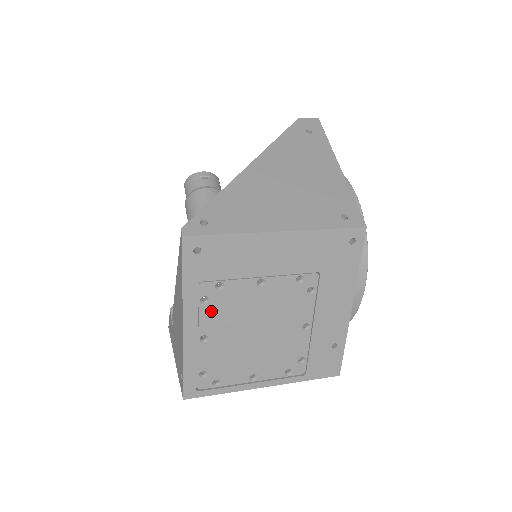
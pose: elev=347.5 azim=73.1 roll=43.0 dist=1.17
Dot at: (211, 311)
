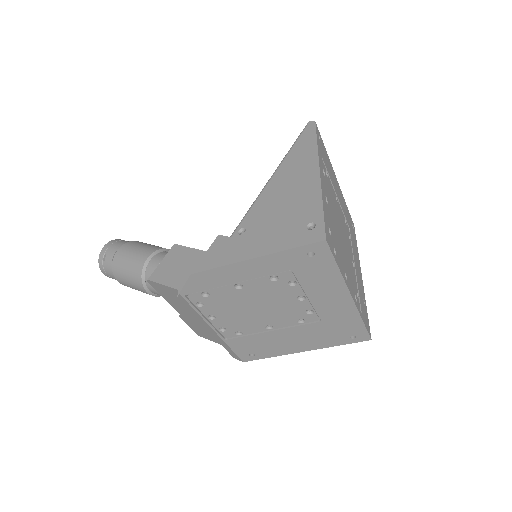
Dot at: (326, 184)
